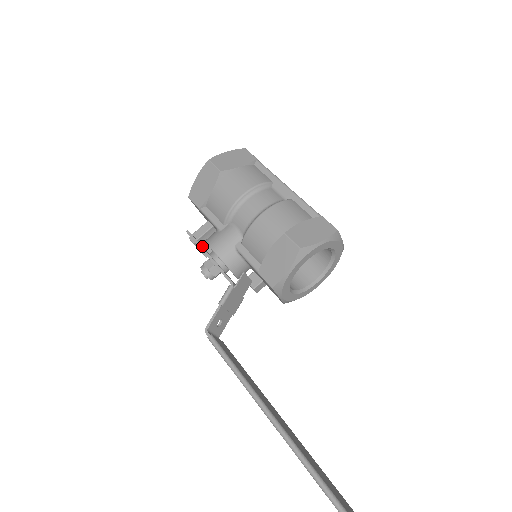
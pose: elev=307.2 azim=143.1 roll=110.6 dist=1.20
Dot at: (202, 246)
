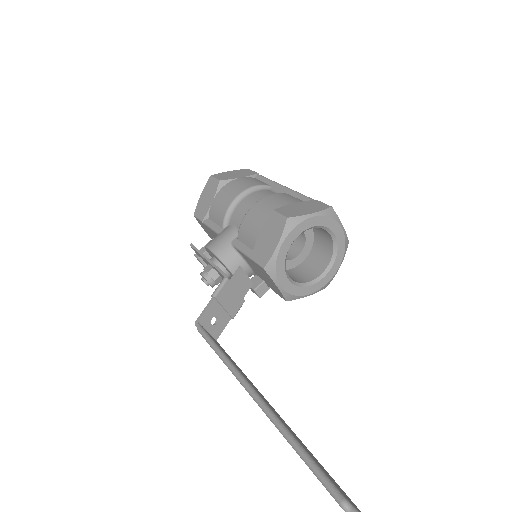
Dot at: occluded
